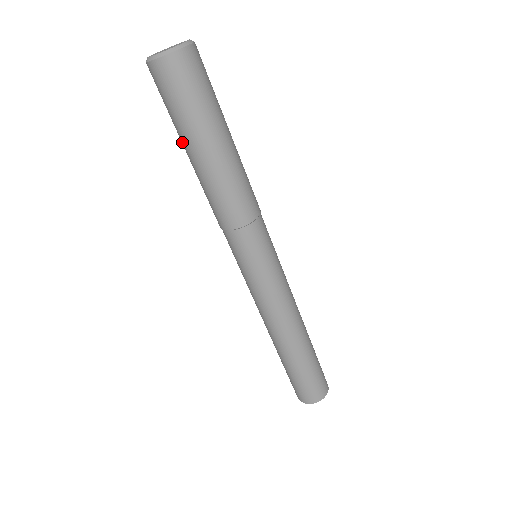
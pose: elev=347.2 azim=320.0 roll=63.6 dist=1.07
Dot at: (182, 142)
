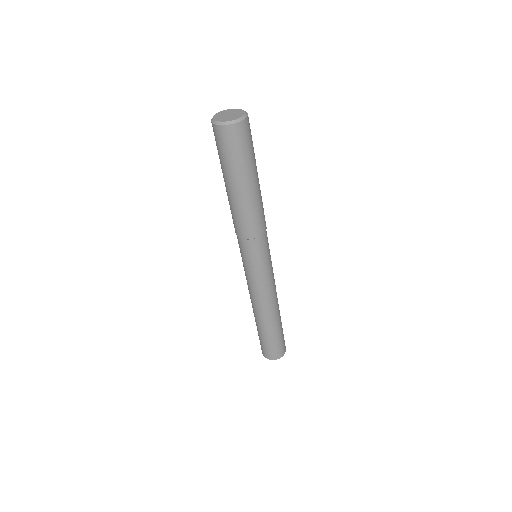
Dot at: (228, 179)
